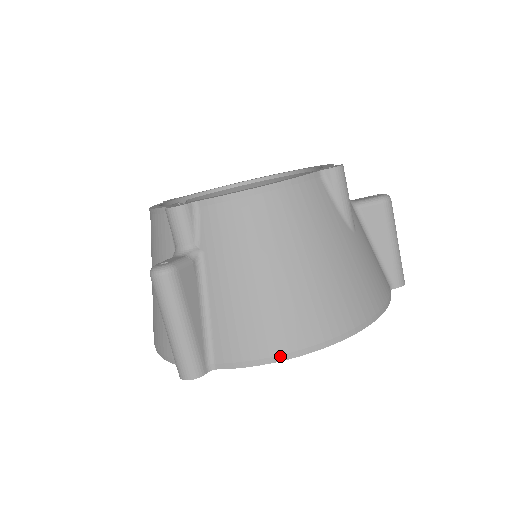
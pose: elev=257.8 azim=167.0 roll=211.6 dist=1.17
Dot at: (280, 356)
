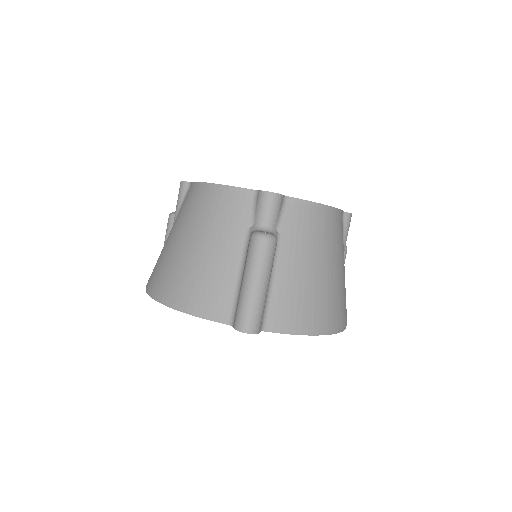
Dot at: (314, 331)
